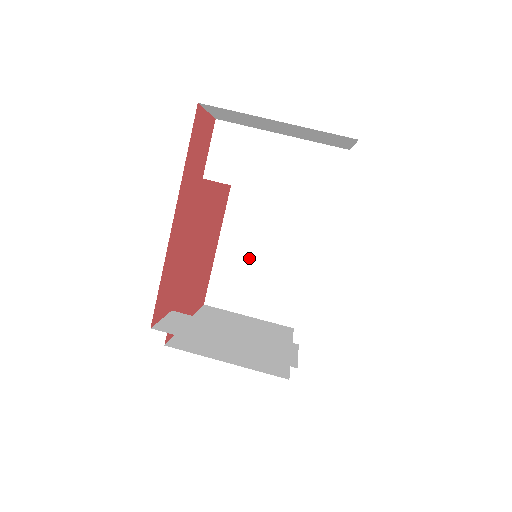
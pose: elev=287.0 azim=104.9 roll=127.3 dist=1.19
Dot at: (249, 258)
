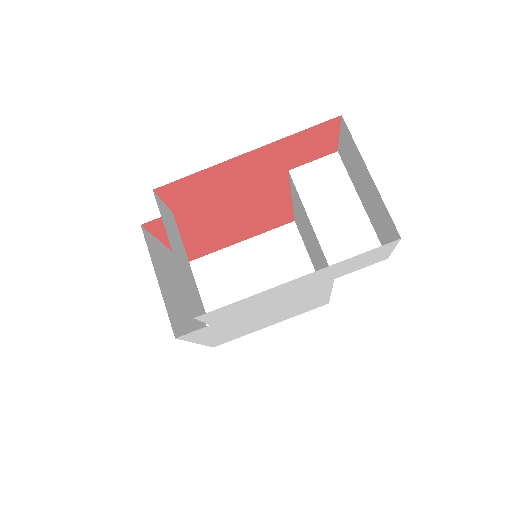
Dot at: (247, 272)
